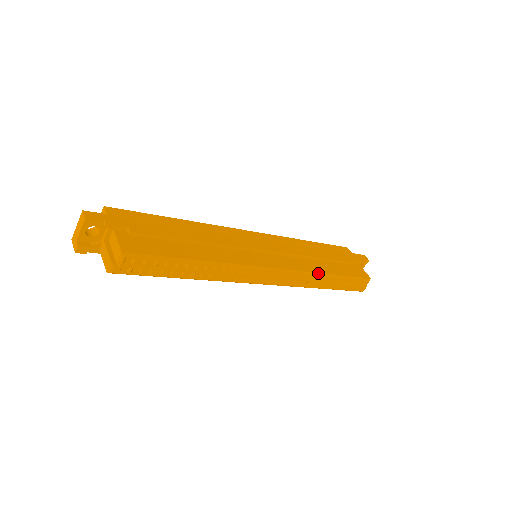
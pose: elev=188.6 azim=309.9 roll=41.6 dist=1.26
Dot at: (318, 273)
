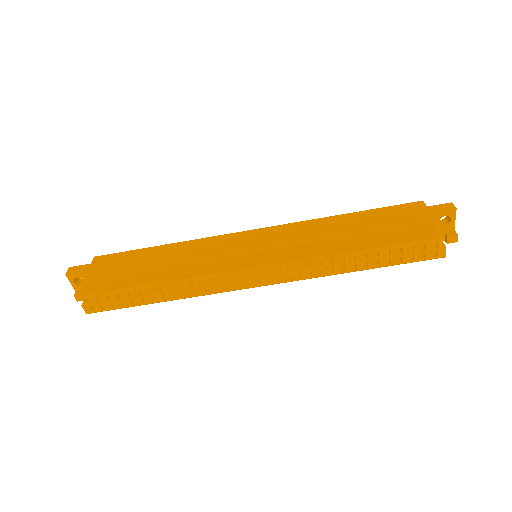
Dot at: (328, 255)
